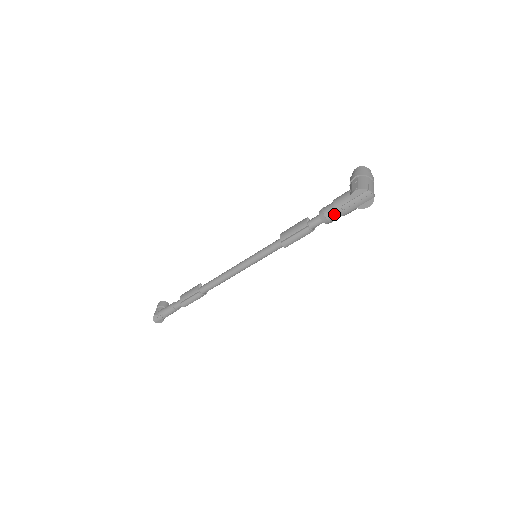
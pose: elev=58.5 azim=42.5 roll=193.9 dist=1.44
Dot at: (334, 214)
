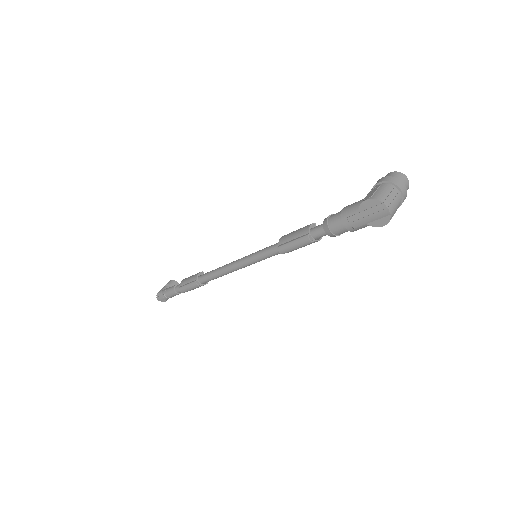
Dot at: (339, 226)
